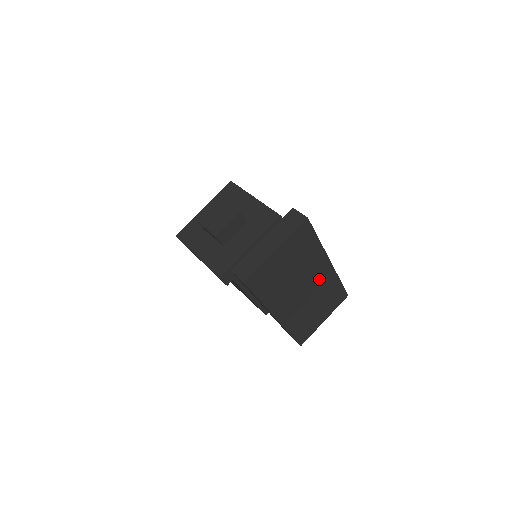
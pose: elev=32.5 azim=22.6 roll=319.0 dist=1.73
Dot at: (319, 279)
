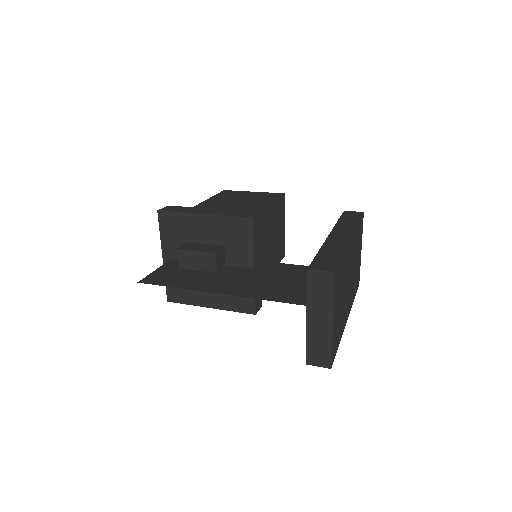
Dot at: (352, 256)
